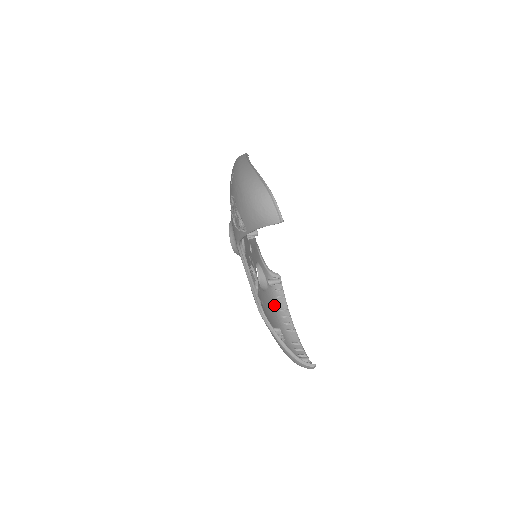
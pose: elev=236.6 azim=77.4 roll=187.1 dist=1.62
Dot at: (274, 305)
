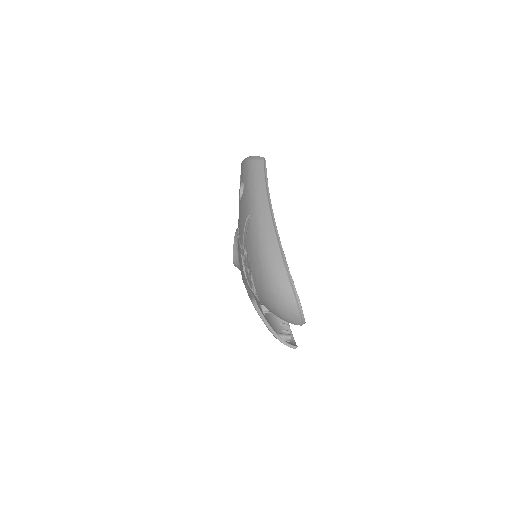
Dot at: occluded
